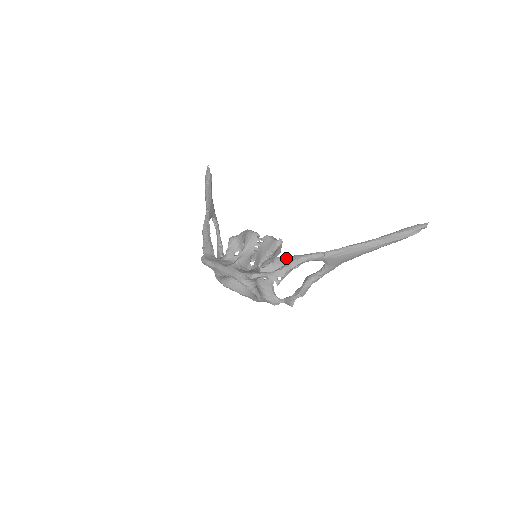
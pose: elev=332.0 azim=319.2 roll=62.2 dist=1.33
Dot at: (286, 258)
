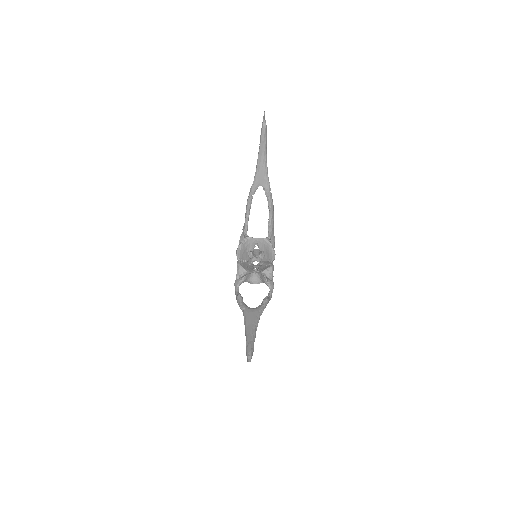
Dot at: (261, 274)
